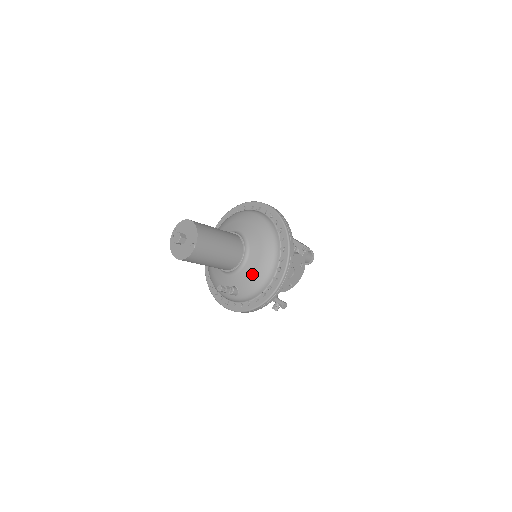
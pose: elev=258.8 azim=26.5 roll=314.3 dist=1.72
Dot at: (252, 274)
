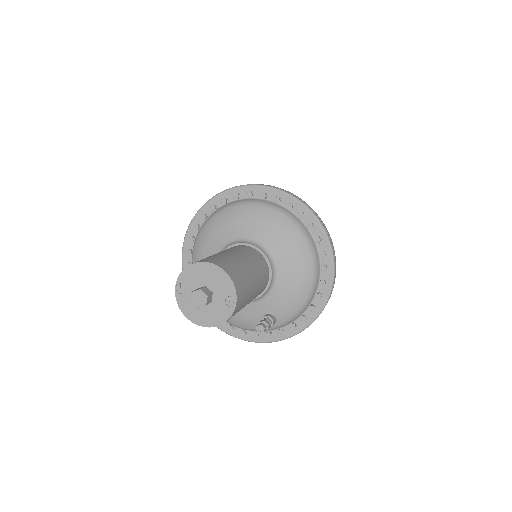
Dot at: (291, 289)
